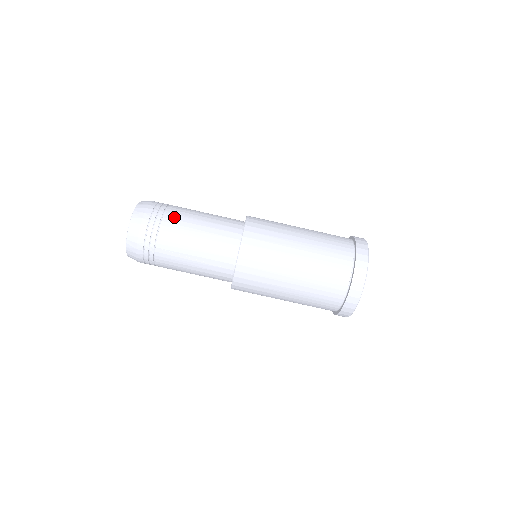
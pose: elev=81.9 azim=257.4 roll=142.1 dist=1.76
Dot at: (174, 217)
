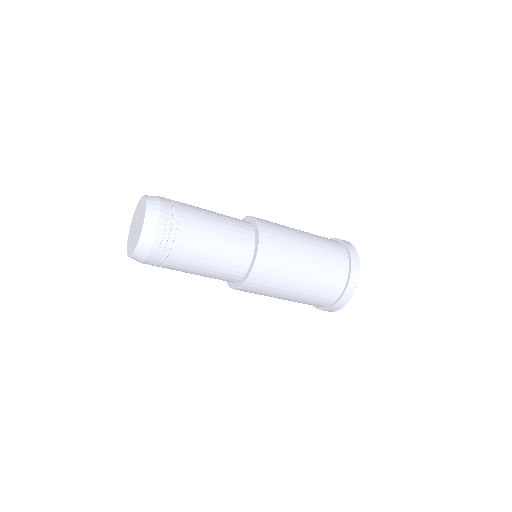
Dot at: (184, 250)
